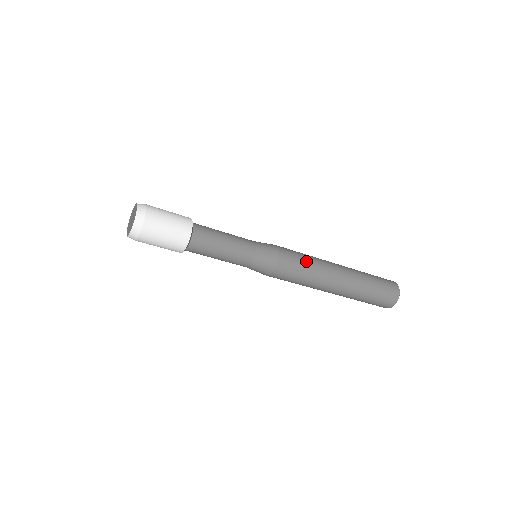
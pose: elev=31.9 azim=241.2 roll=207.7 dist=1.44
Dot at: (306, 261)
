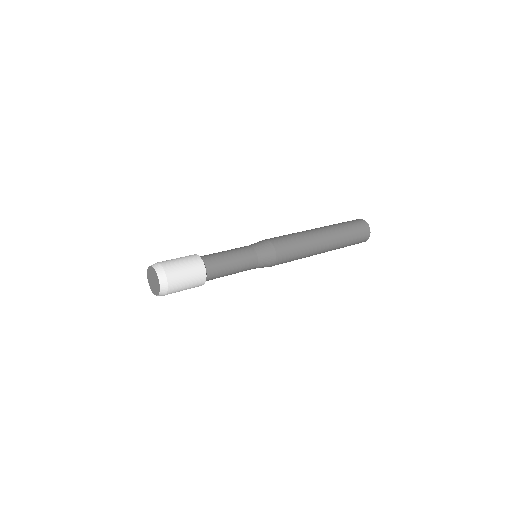
Dot at: occluded
